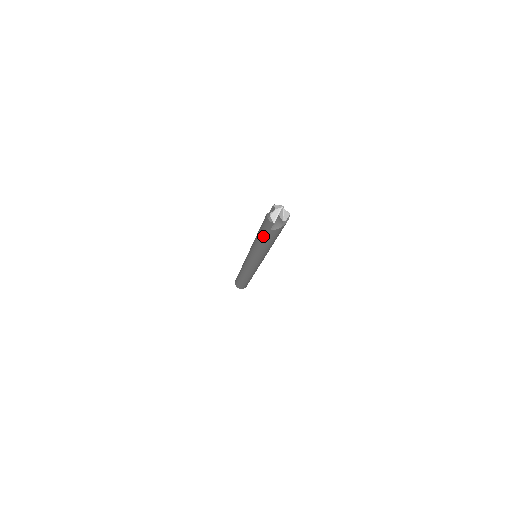
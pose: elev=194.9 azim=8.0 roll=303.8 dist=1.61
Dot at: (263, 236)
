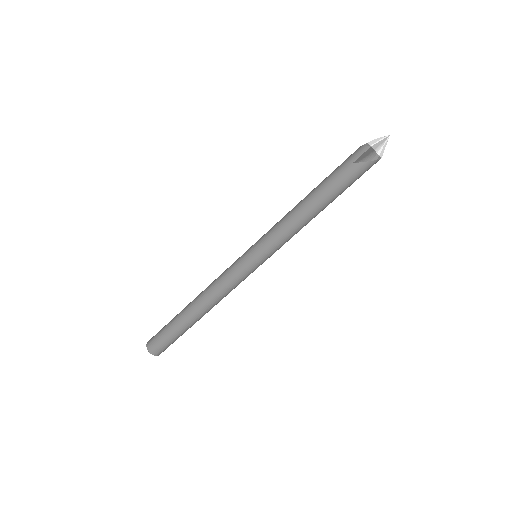
Dot at: (328, 181)
